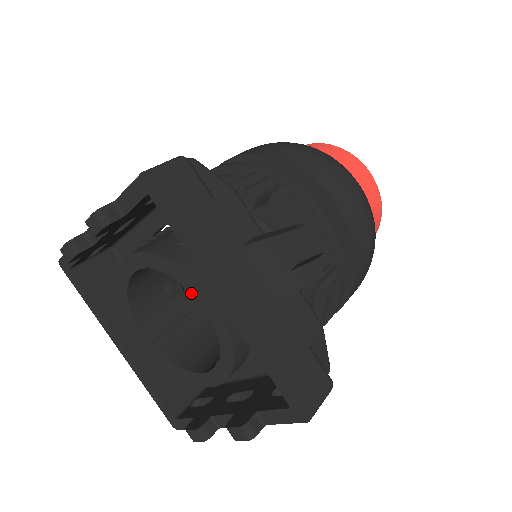
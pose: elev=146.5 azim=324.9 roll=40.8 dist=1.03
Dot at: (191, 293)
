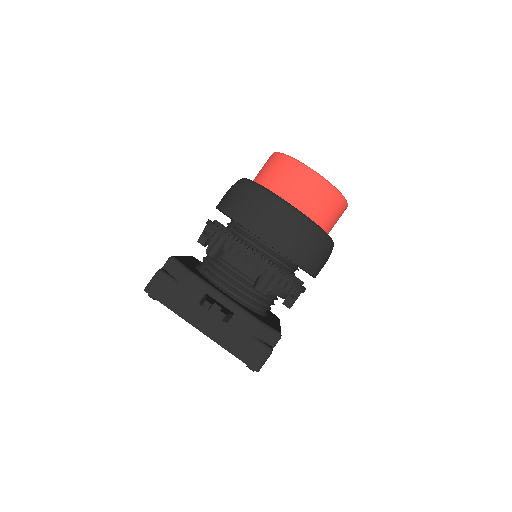
Dot at: occluded
